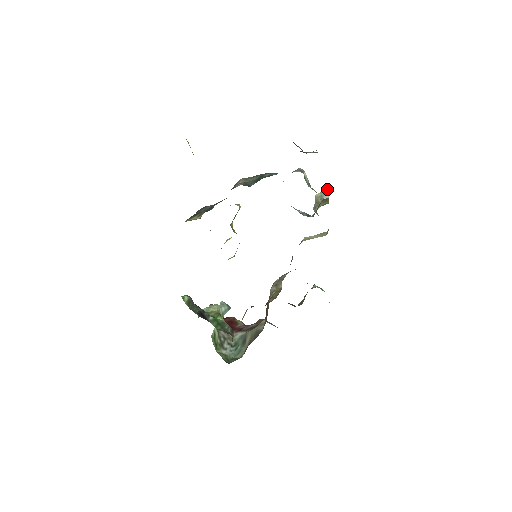
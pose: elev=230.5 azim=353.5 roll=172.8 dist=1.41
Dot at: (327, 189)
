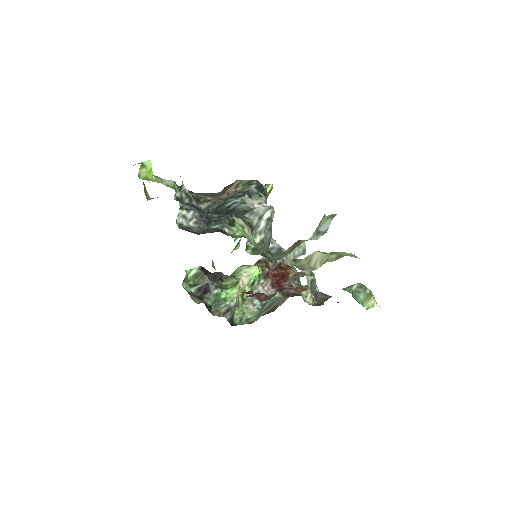
Dot at: (331, 216)
